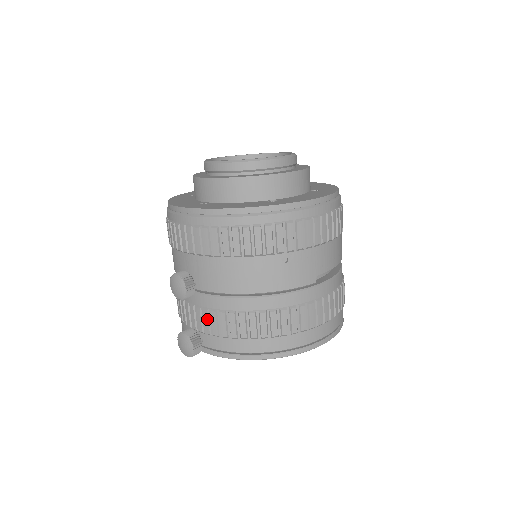
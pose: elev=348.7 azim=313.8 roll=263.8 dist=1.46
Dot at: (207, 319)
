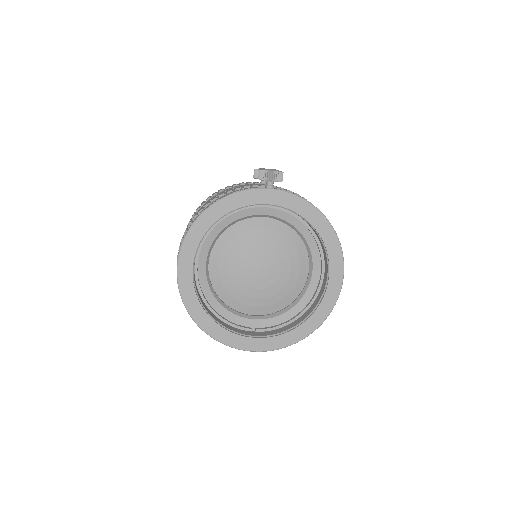
Dot at: occluded
